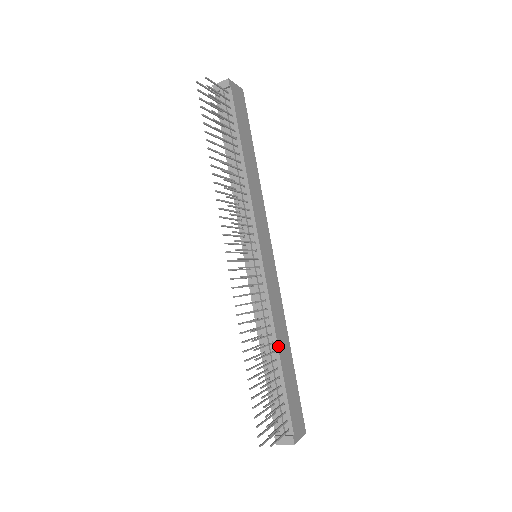
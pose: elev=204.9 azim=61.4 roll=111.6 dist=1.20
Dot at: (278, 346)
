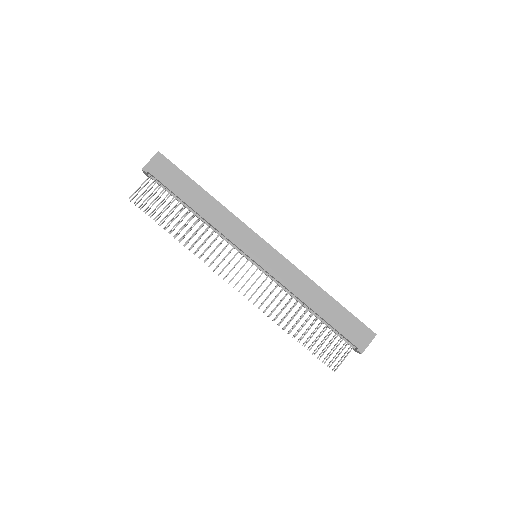
Dot at: (308, 305)
